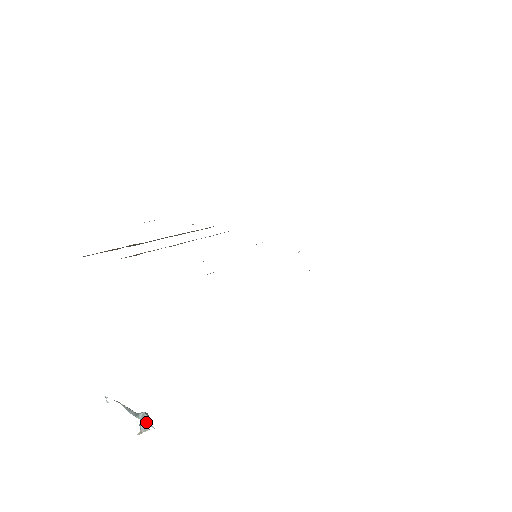
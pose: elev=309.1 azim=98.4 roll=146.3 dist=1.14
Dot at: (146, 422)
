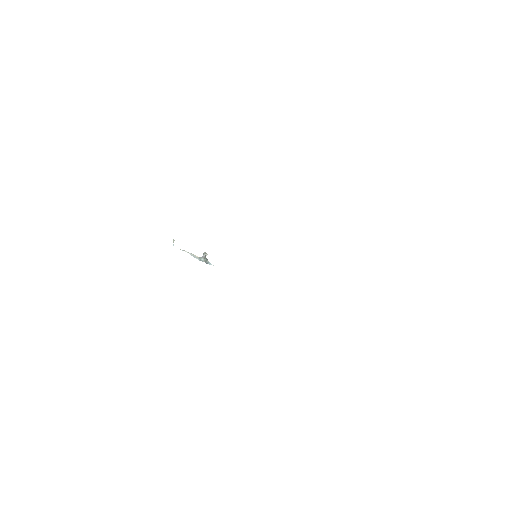
Dot at: occluded
